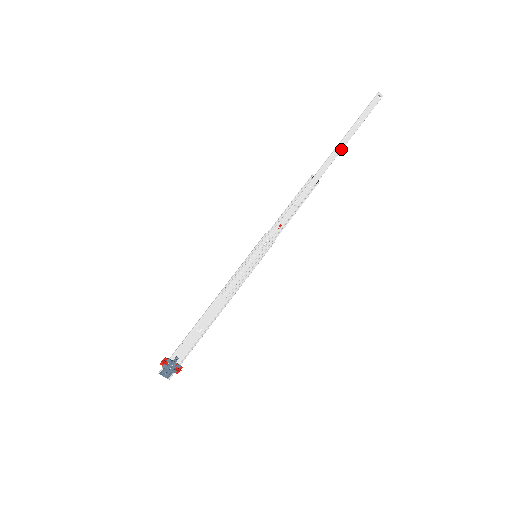
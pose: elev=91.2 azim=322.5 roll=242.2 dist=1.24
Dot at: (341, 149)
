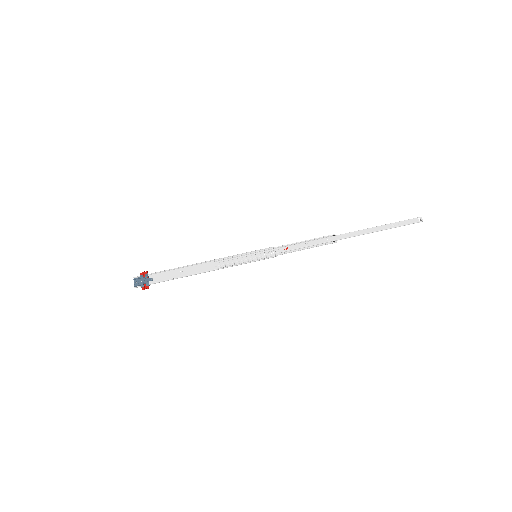
Dot at: (367, 232)
